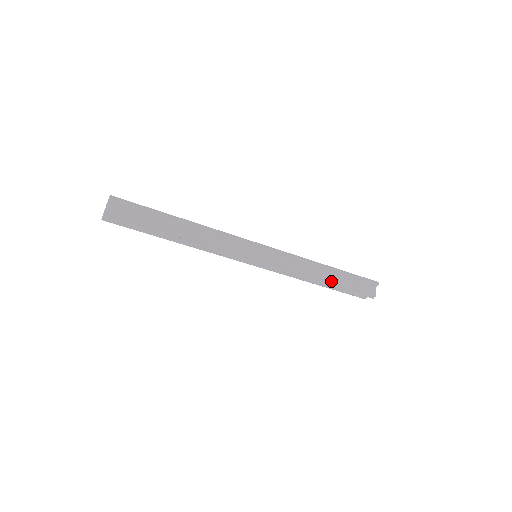
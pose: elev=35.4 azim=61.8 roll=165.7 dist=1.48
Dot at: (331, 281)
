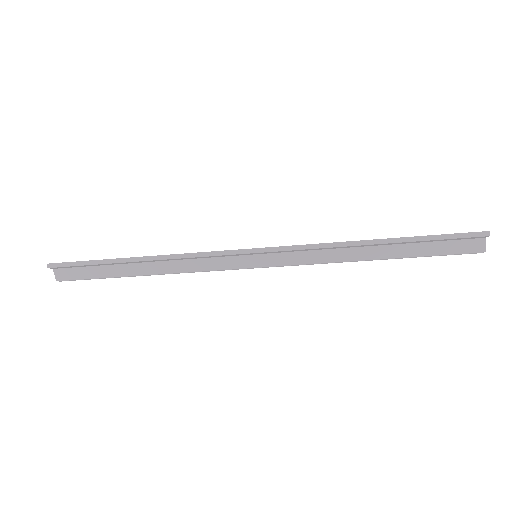
Dot at: (388, 256)
